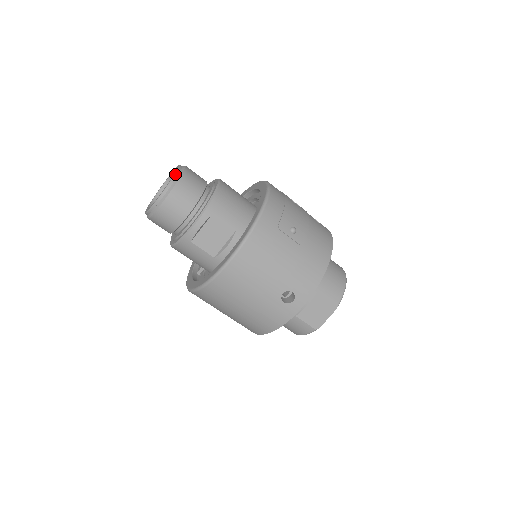
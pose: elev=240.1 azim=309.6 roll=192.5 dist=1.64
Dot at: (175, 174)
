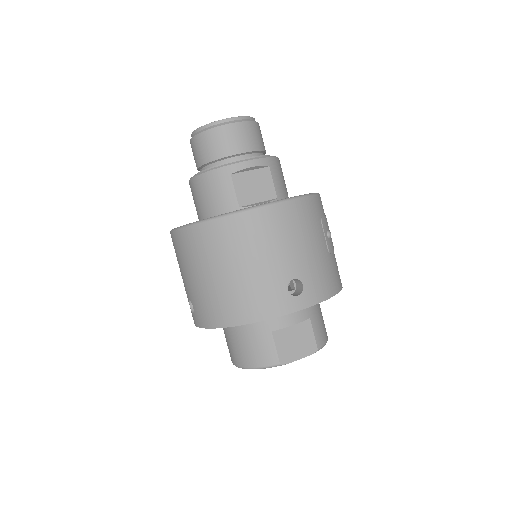
Dot at: occluded
